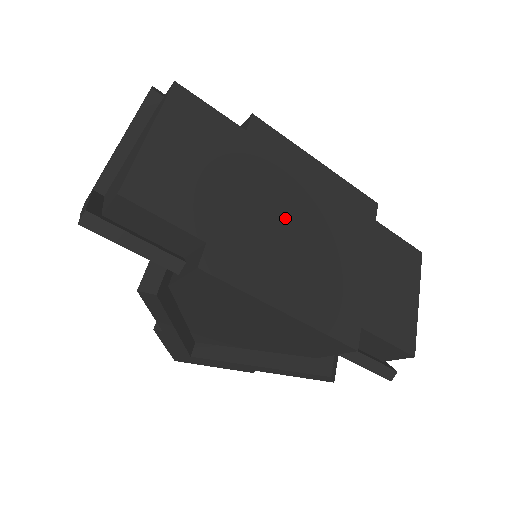
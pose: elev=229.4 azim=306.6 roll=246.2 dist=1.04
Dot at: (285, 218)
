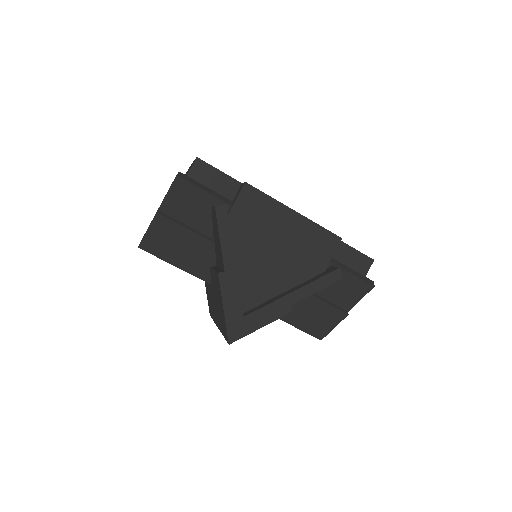
Dot at: occluded
